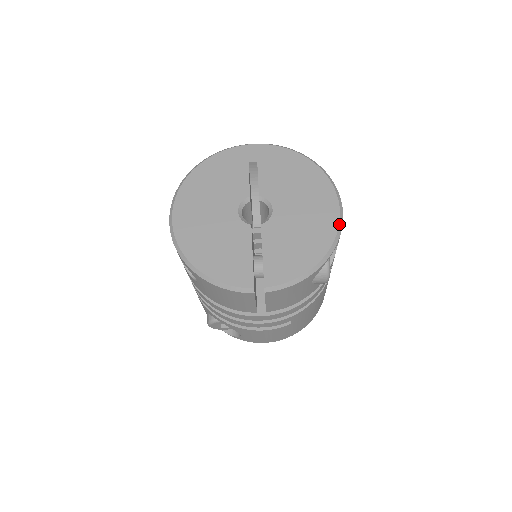
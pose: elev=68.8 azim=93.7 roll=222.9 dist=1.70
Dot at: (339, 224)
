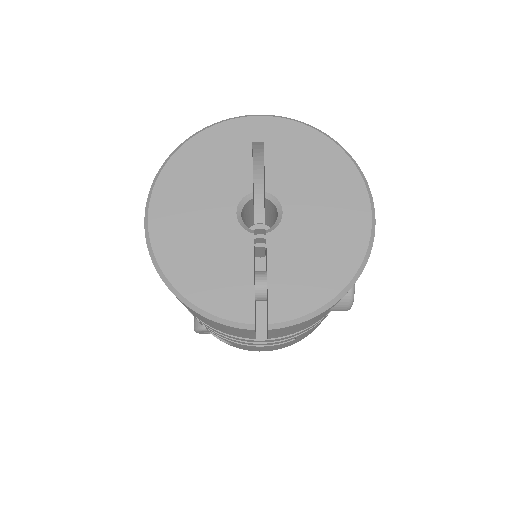
Dot at: (370, 238)
